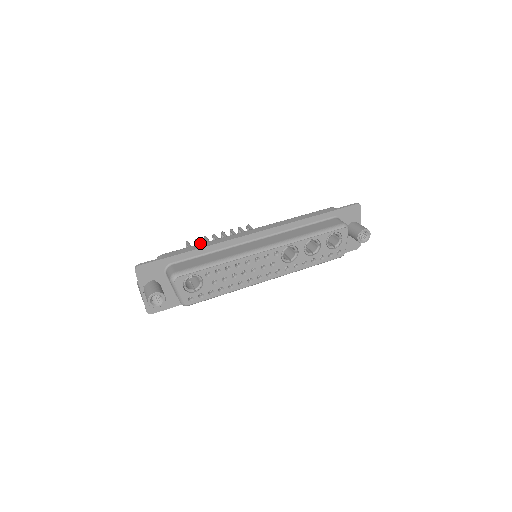
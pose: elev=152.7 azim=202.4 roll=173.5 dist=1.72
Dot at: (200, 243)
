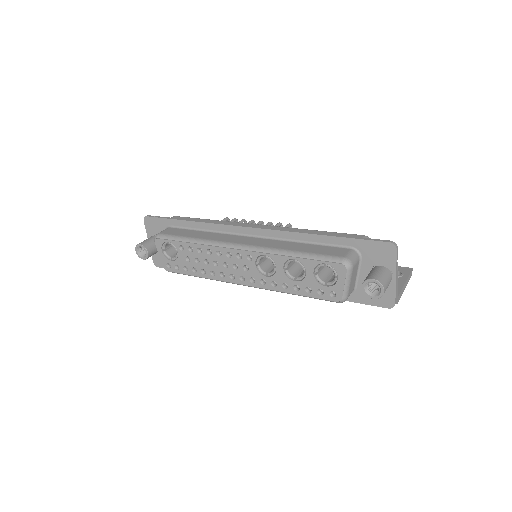
Dot at: occluded
